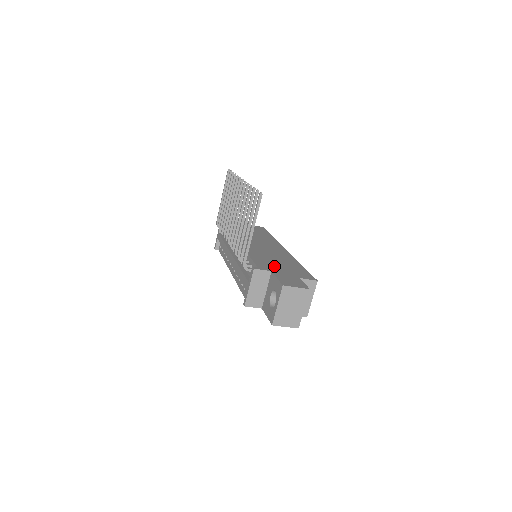
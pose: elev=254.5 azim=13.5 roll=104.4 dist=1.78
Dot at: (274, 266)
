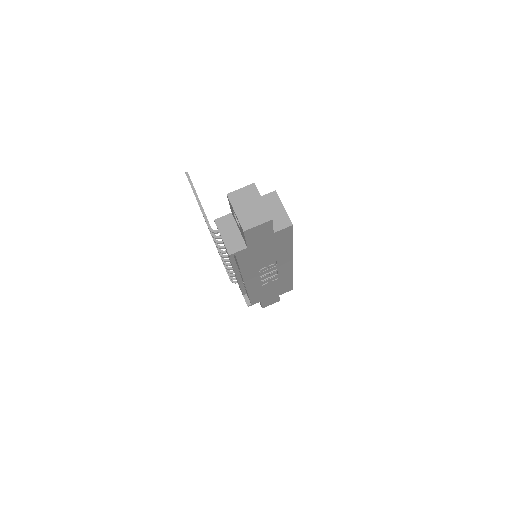
Dot at: occluded
